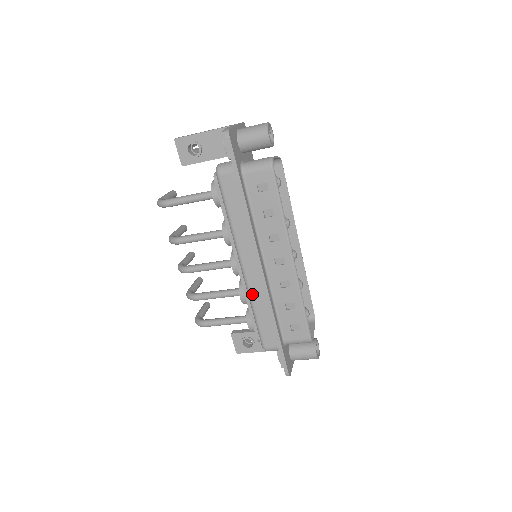
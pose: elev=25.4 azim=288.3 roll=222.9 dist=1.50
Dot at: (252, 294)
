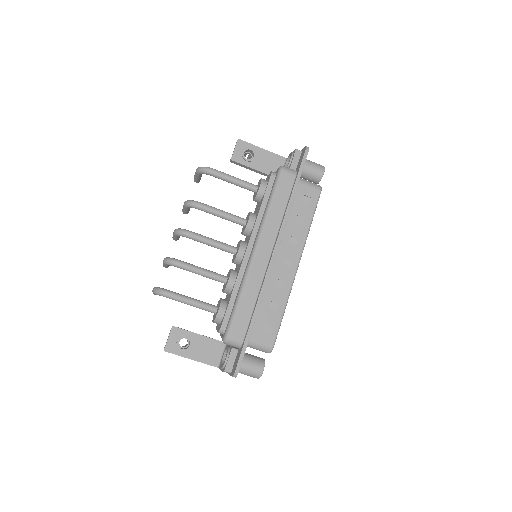
Dot at: (250, 277)
